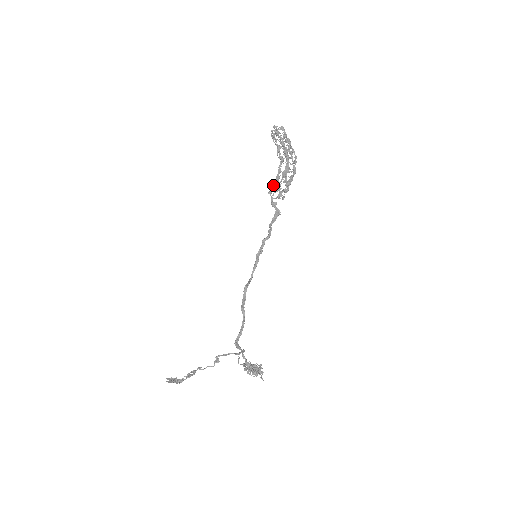
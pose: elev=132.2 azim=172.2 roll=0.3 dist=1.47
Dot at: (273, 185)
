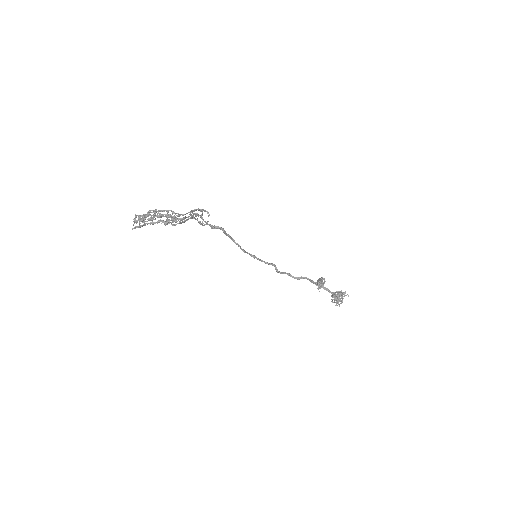
Dot at: occluded
